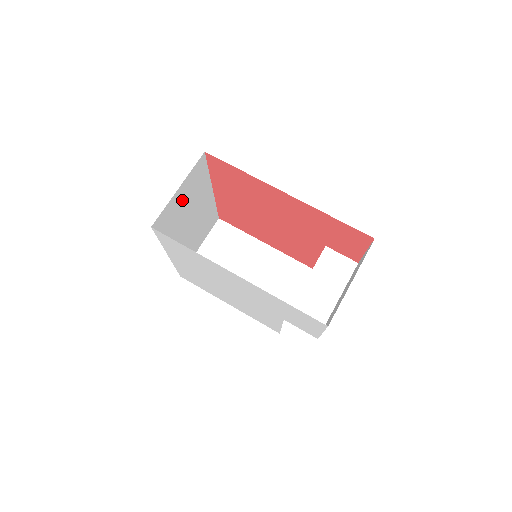
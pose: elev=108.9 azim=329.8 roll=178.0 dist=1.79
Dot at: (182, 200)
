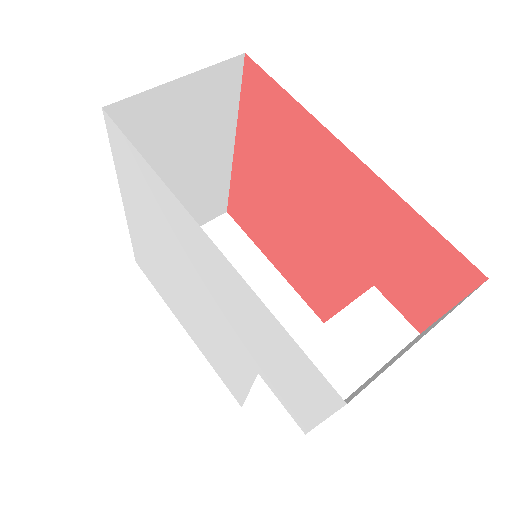
Dot at: (178, 113)
